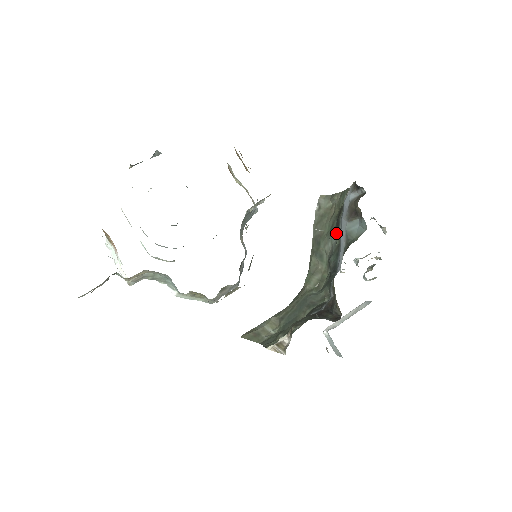
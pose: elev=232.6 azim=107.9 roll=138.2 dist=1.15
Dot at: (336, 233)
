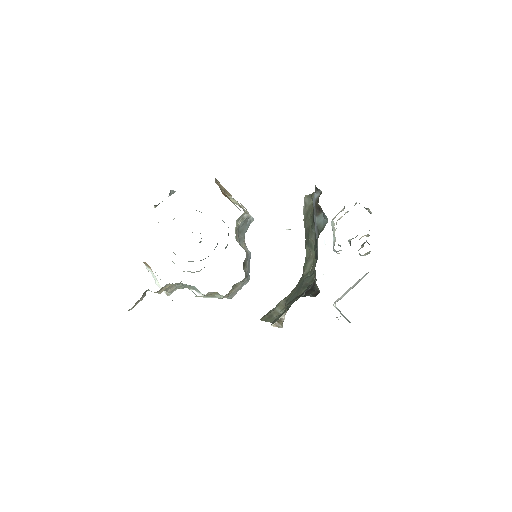
Dot at: (314, 226)
